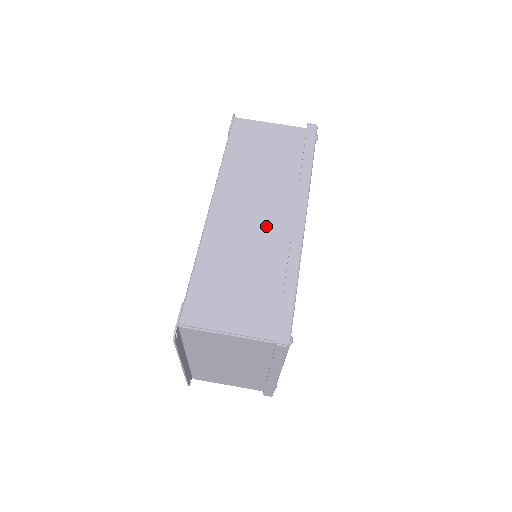
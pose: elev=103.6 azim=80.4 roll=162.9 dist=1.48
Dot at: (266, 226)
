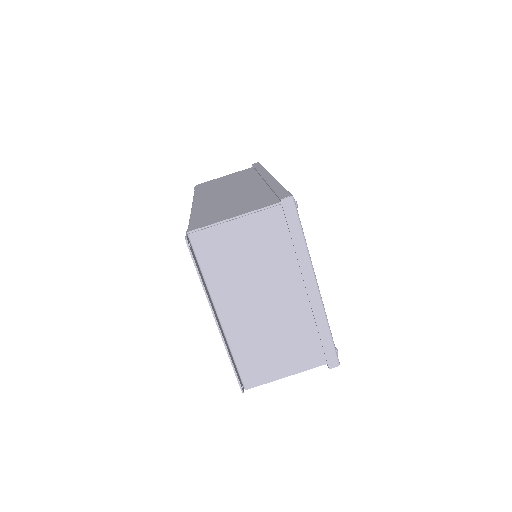
Dot at: (242, 189)
